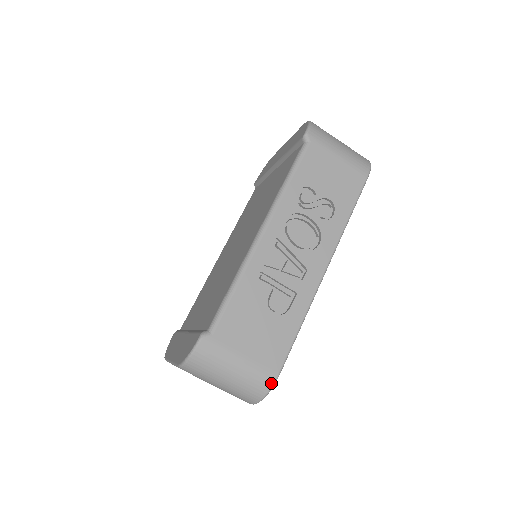
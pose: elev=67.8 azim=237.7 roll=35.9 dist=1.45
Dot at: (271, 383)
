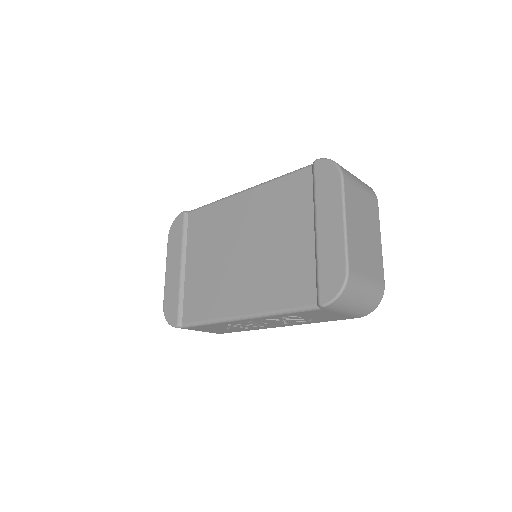
Dot at: occluded
